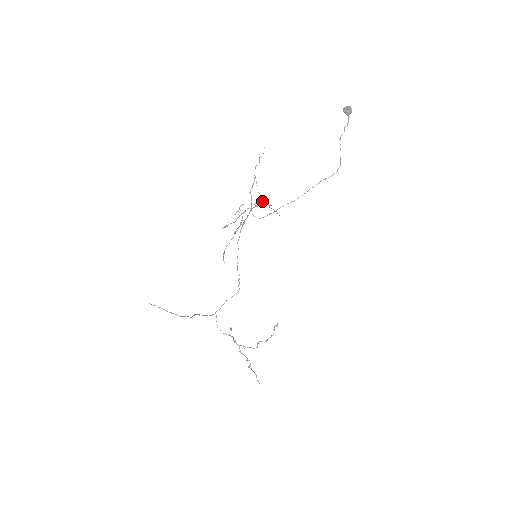
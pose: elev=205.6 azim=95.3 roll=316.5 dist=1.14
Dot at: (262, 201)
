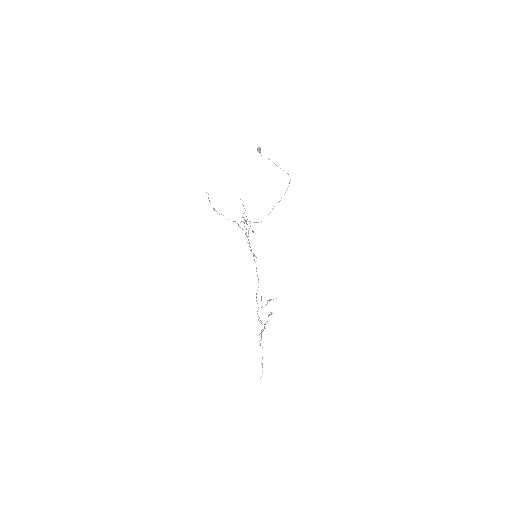
Dot at: (243, 217)
